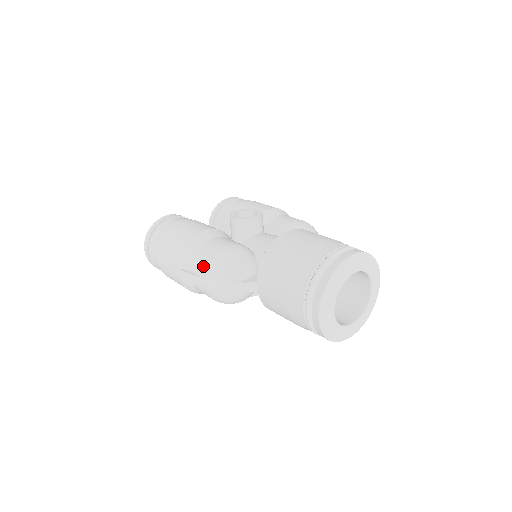
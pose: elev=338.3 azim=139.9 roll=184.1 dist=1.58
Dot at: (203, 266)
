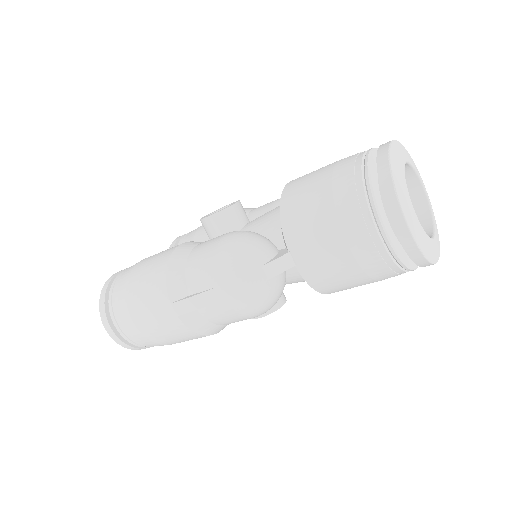
Dot at: (207, 272)
